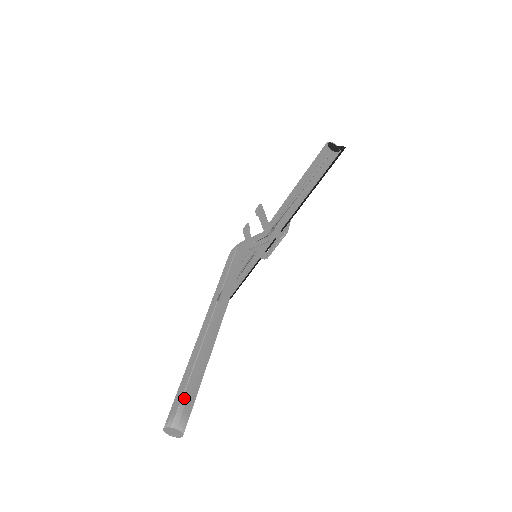
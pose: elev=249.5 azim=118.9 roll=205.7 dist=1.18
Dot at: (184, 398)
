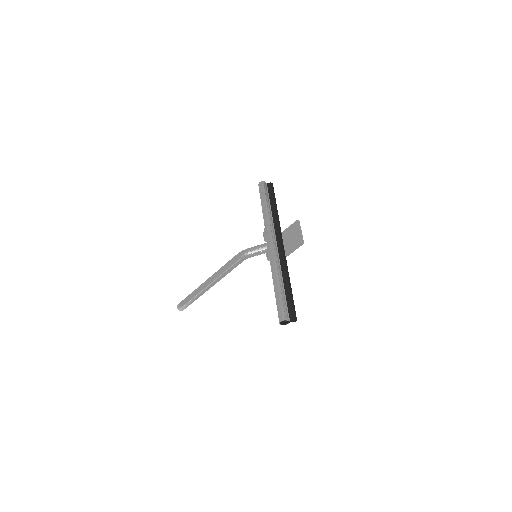
Dot at: (186, 305)
